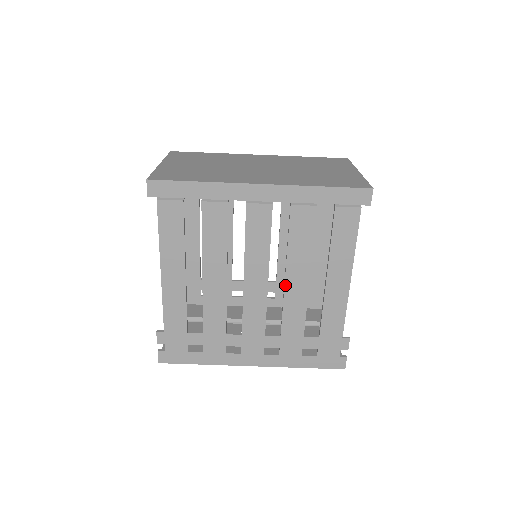
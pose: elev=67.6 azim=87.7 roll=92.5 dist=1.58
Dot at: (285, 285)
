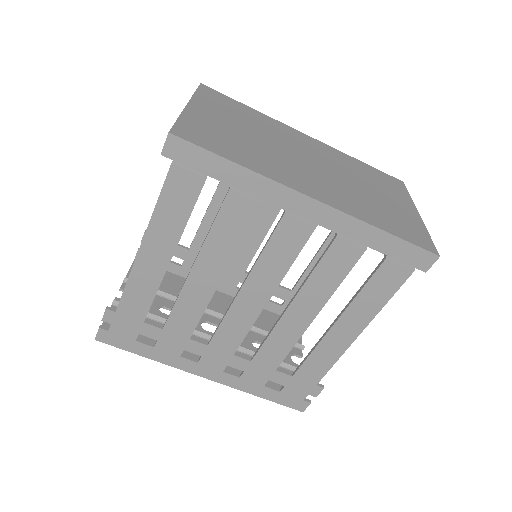
Dot at: (283, 315)
